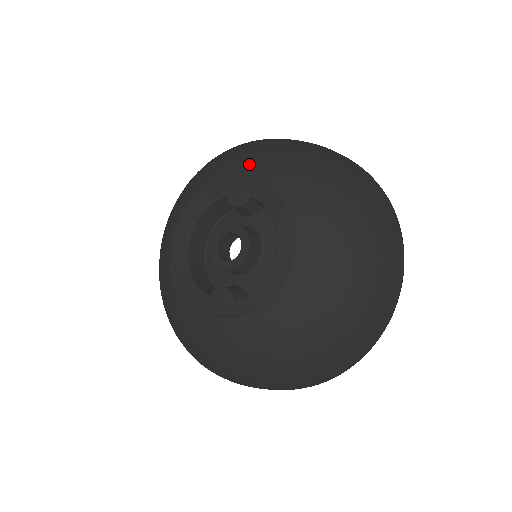
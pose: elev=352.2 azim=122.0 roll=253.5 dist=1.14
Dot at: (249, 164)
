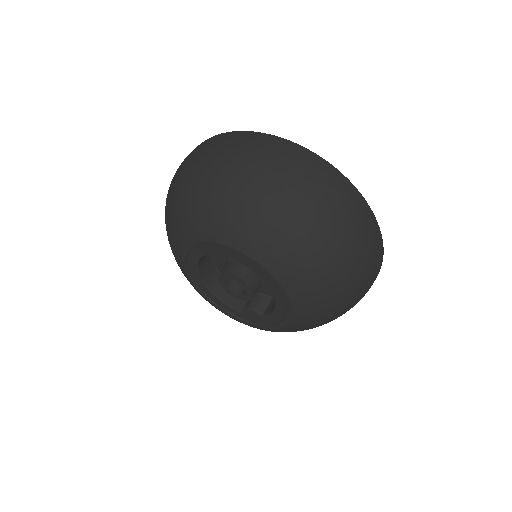
Dot at: (206, 231)
